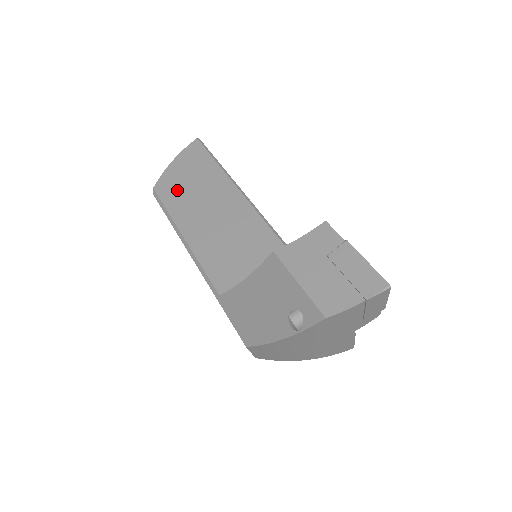
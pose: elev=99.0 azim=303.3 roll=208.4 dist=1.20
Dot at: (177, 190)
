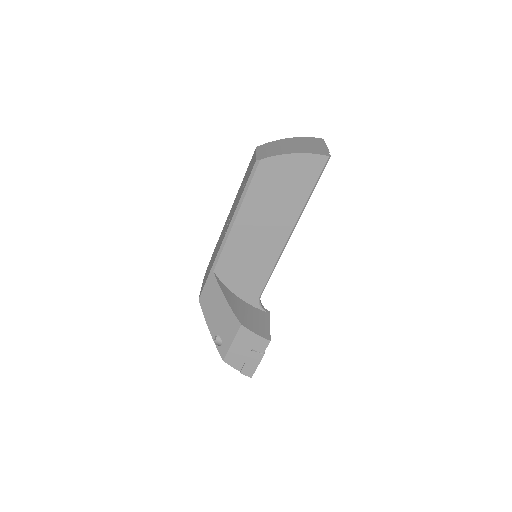
Dot at: (269, 184)
